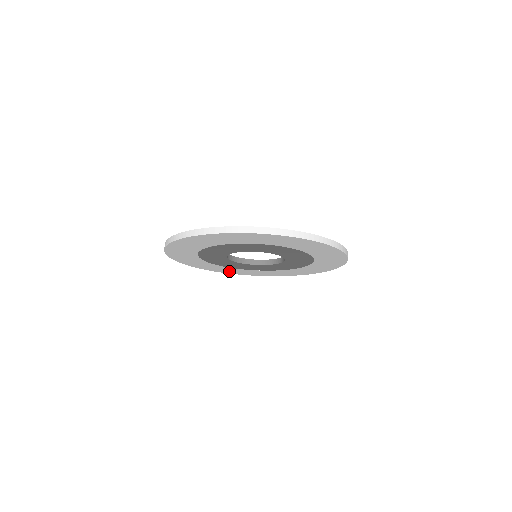
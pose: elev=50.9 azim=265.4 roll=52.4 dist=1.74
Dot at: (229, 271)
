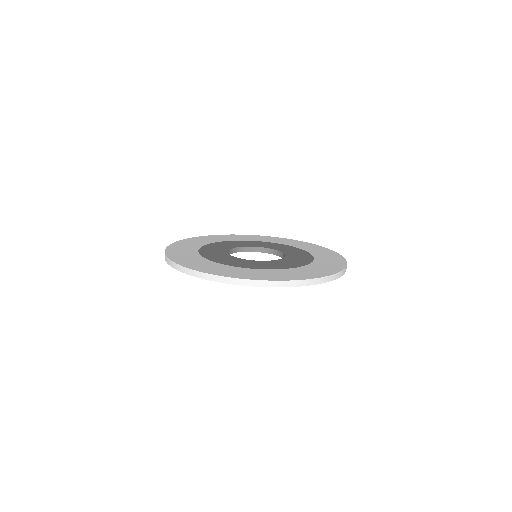
Dot at: occluded
